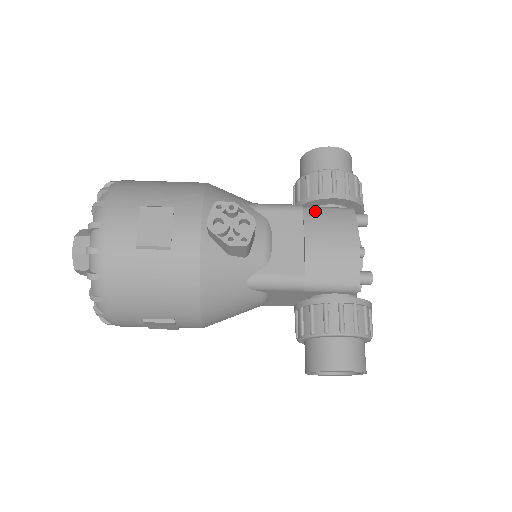
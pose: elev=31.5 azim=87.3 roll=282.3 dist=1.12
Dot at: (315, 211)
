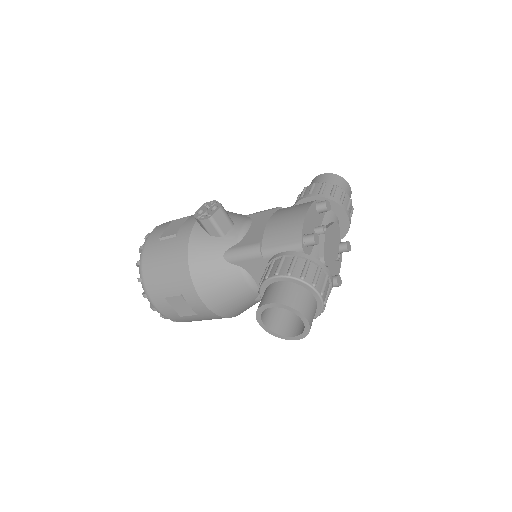
Dot at: (287, 207)
